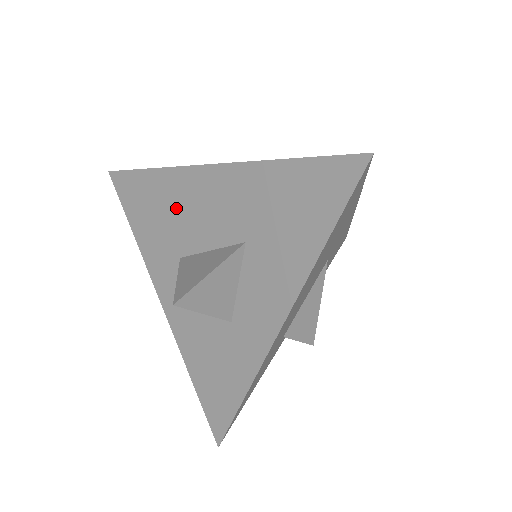
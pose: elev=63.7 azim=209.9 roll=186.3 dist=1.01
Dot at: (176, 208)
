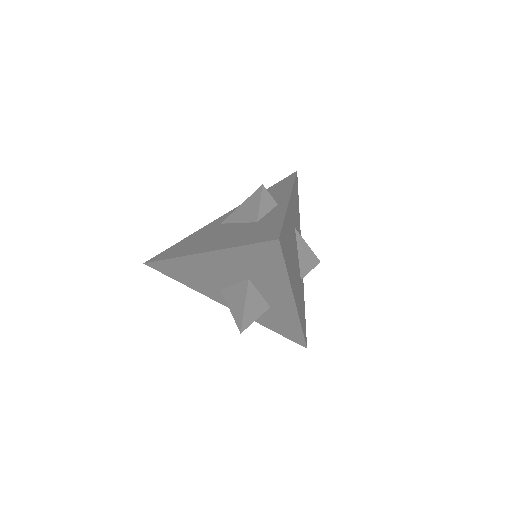
Dot at: (199, 272)
